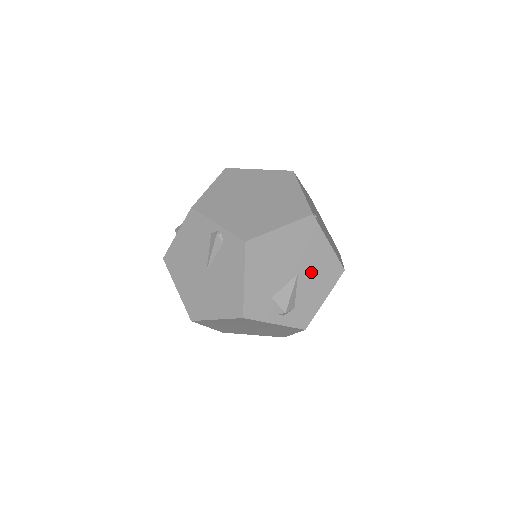
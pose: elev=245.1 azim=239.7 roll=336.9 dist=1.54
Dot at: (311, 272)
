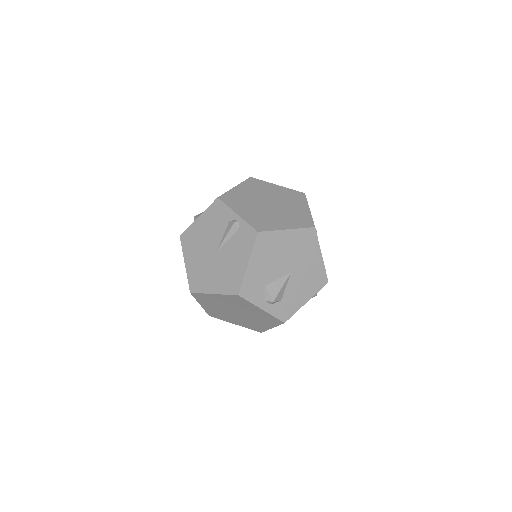
Dot at: (302, 275)
